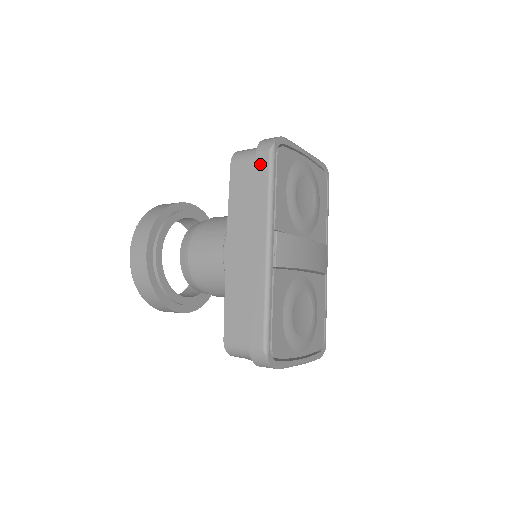
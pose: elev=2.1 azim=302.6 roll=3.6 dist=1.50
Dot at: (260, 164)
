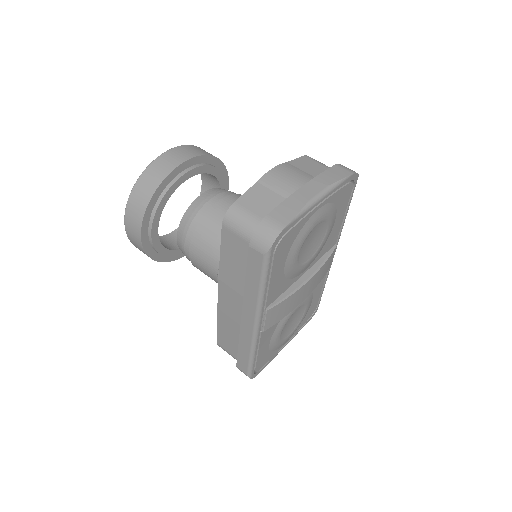
Dot at: (253, 259)
